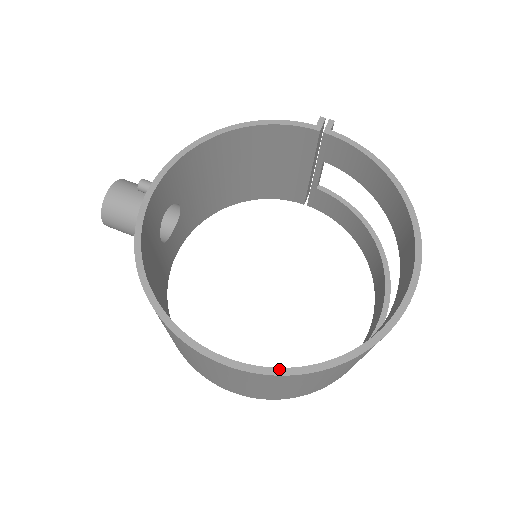
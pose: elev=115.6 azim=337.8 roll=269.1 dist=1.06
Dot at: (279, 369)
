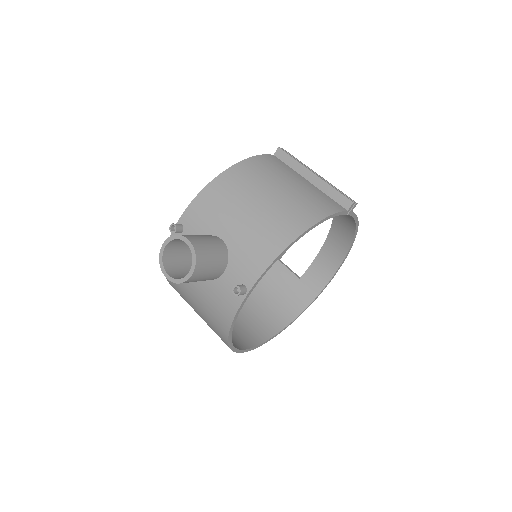
Dot at: occluded
